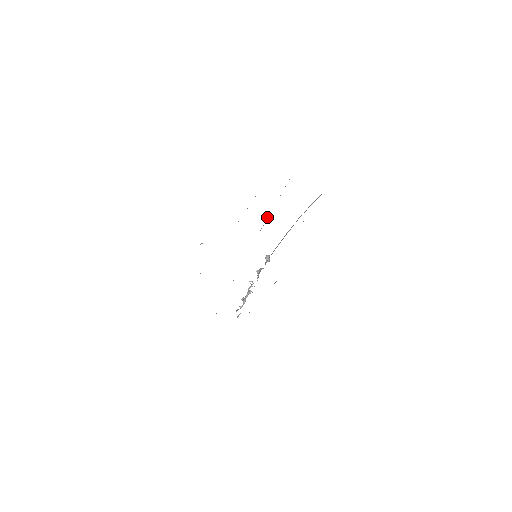
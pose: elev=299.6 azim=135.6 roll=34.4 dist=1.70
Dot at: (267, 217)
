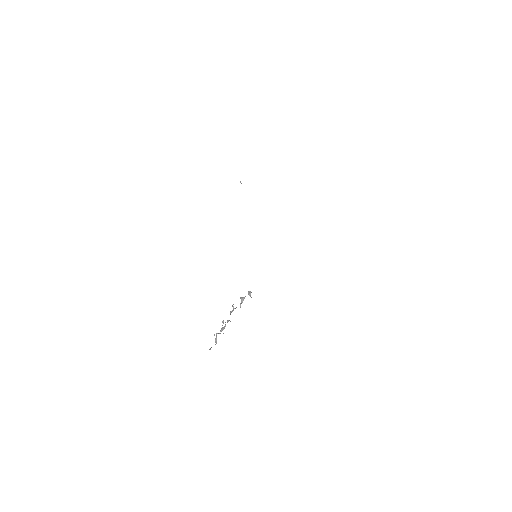
Dot at: occluded
